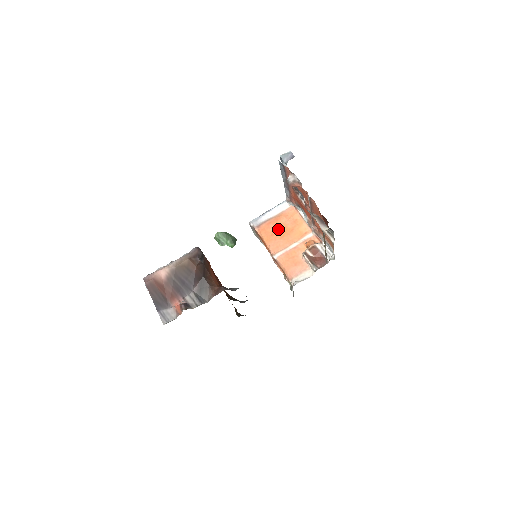
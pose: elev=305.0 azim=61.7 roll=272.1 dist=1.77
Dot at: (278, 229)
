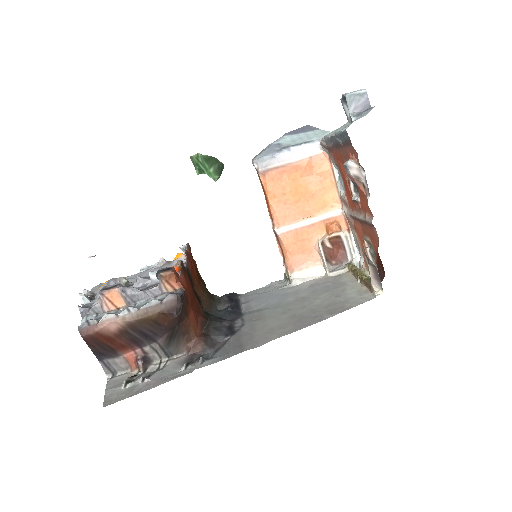
Dot at: (294, 187)
